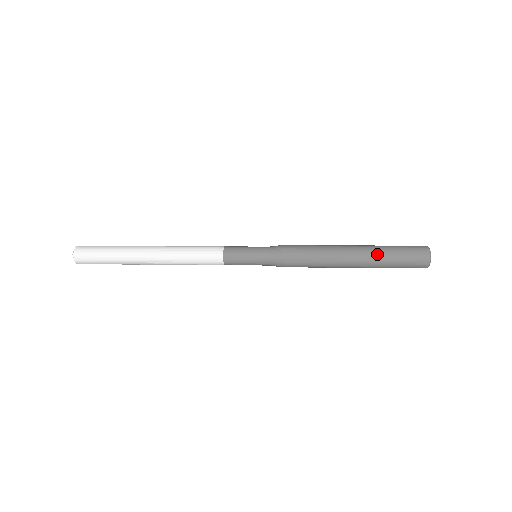
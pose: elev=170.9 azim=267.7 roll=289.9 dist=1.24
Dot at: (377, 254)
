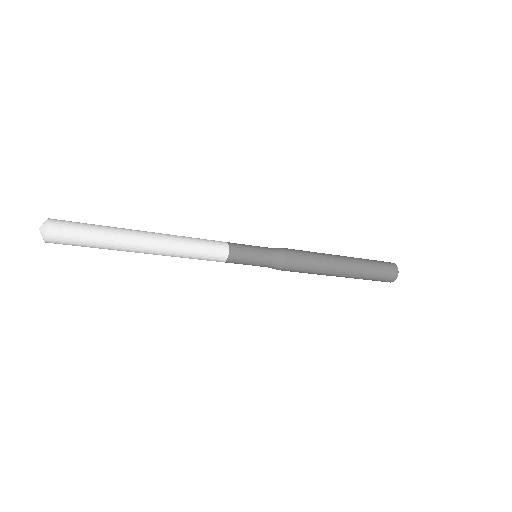
Dot at: (362, 265)
